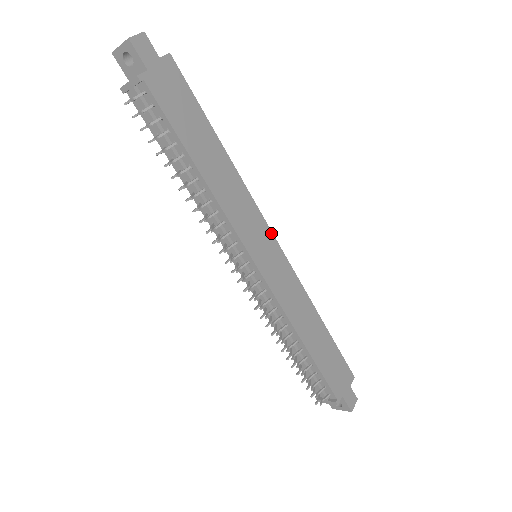
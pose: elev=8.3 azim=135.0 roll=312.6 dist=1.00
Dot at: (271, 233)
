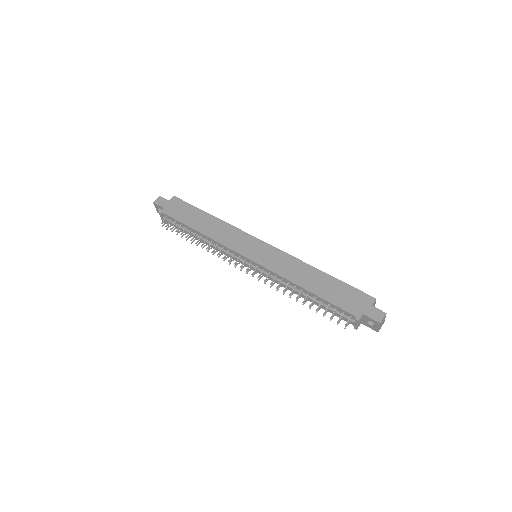
Dot at: (257, 239)
